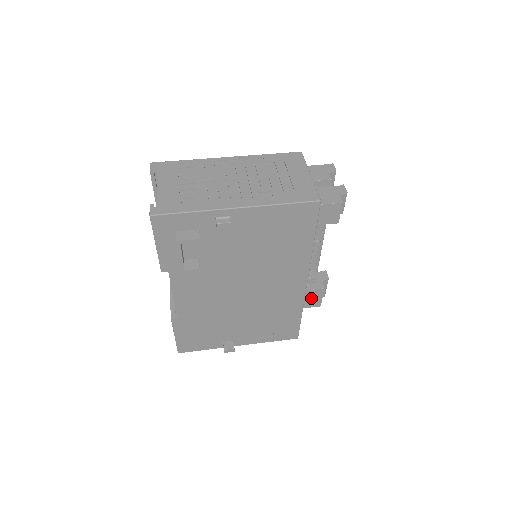
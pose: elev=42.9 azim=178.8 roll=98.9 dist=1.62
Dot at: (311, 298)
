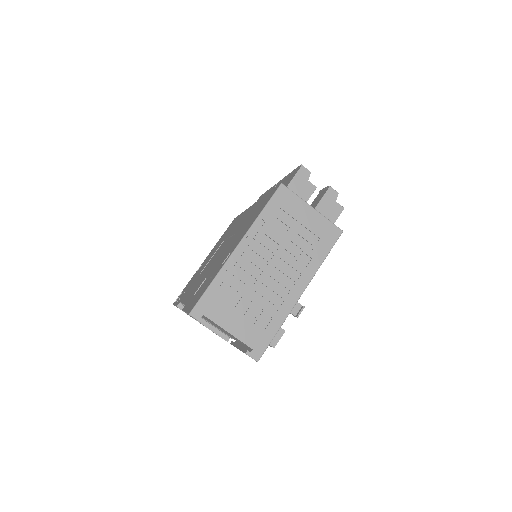
Dot at: occluded
